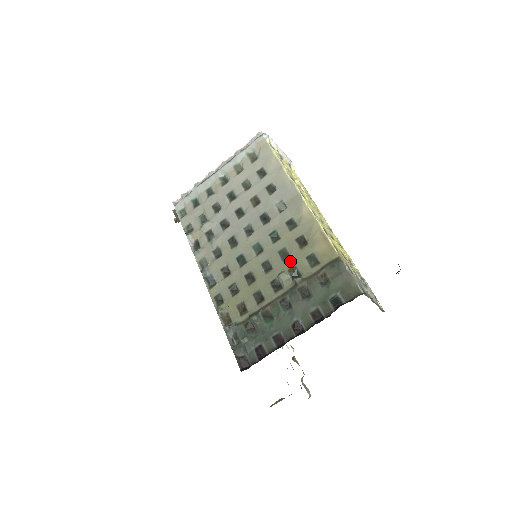
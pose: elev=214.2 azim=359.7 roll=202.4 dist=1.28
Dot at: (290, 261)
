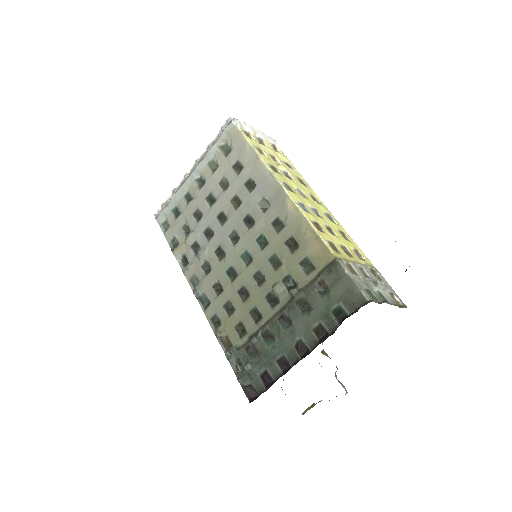
Dot at: (283, 269)
